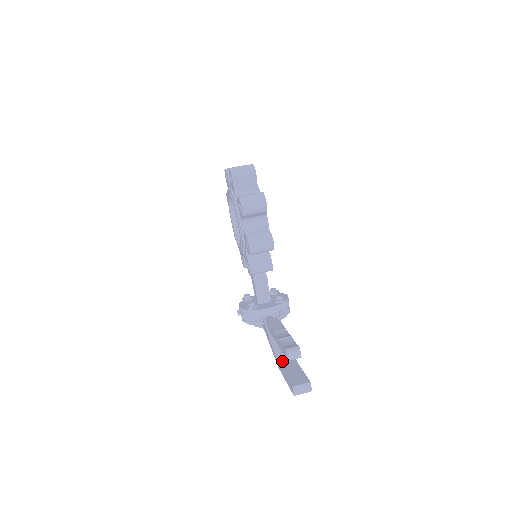
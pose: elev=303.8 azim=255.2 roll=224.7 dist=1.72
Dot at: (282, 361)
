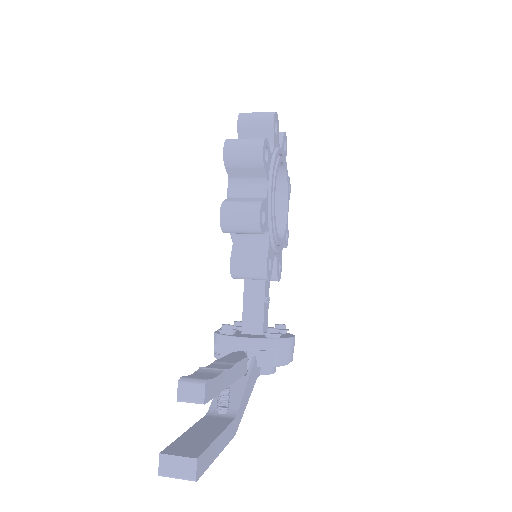
Dot at: (207, 418)
